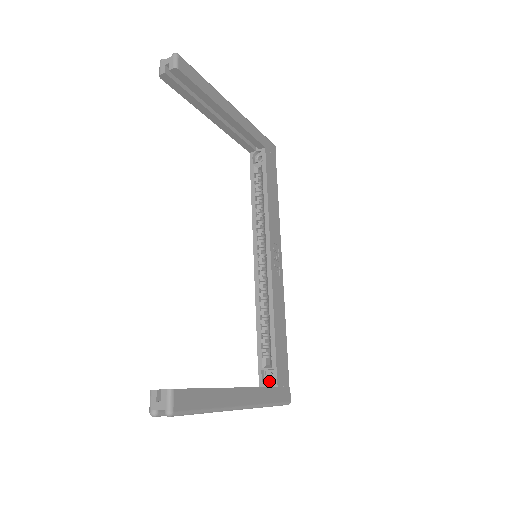
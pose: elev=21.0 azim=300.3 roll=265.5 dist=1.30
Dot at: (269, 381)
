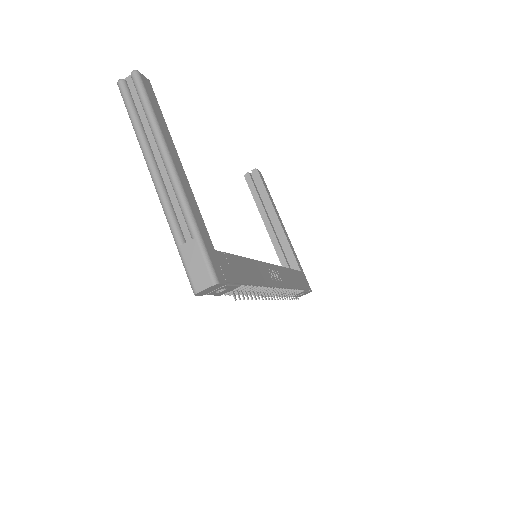
Dot at: occluded
